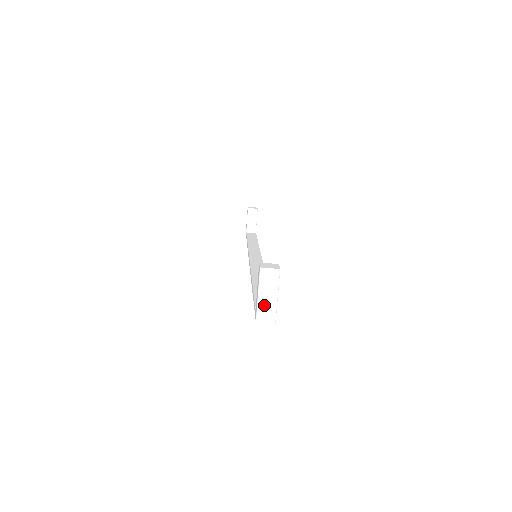
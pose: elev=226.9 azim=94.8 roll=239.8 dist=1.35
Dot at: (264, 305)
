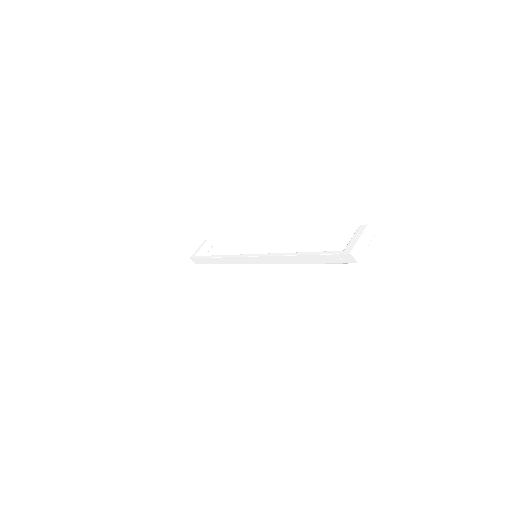
Dot at: (360, 247)
